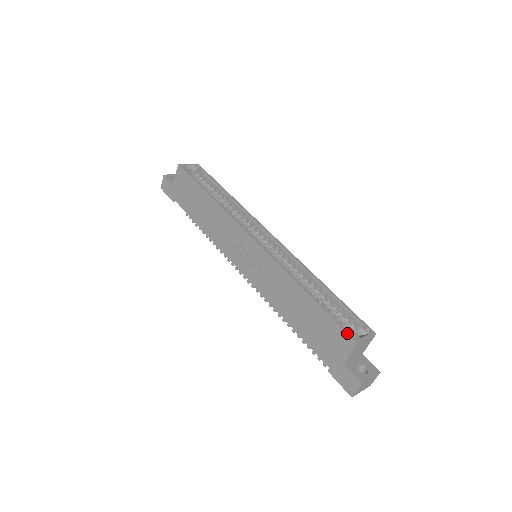
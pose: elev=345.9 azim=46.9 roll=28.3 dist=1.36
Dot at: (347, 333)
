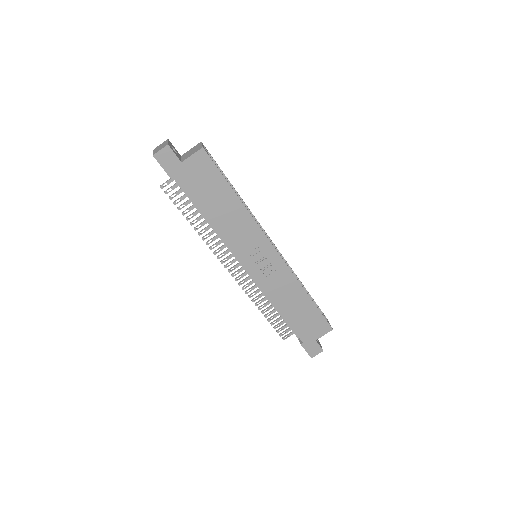
Dot at: occluded
